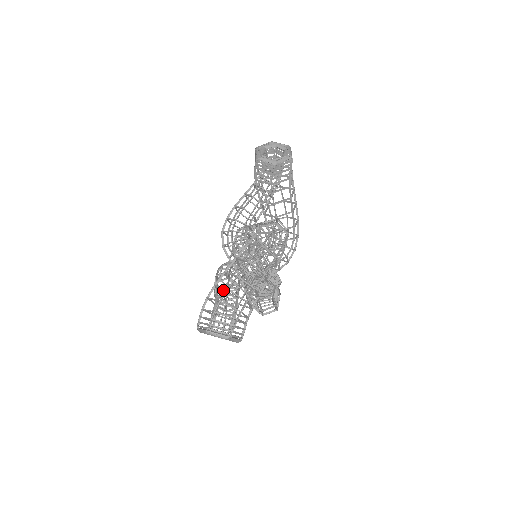
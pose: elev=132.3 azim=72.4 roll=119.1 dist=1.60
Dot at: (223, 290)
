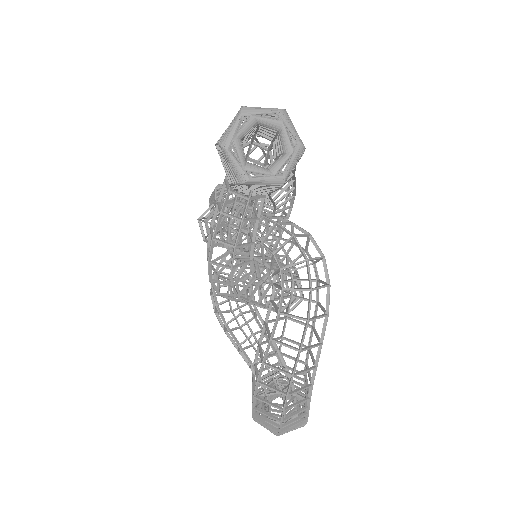
Dot at: (257, 358)
